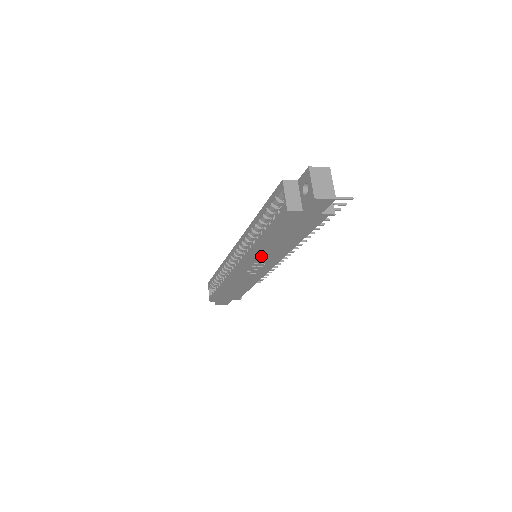
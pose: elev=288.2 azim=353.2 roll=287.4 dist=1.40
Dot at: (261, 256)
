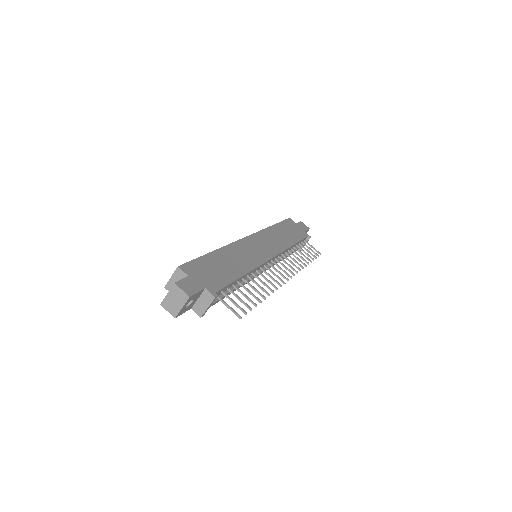
Dot at: occluded
